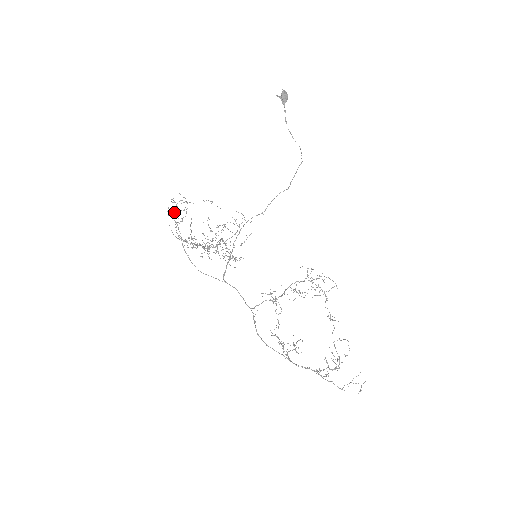
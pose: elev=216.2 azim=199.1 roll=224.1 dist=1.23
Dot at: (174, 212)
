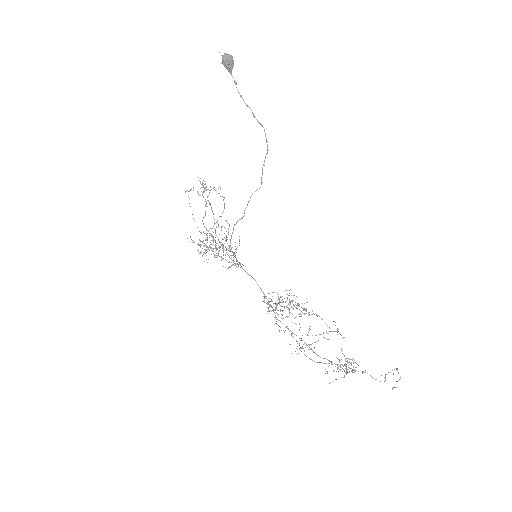
Dot at: (202, 194)
